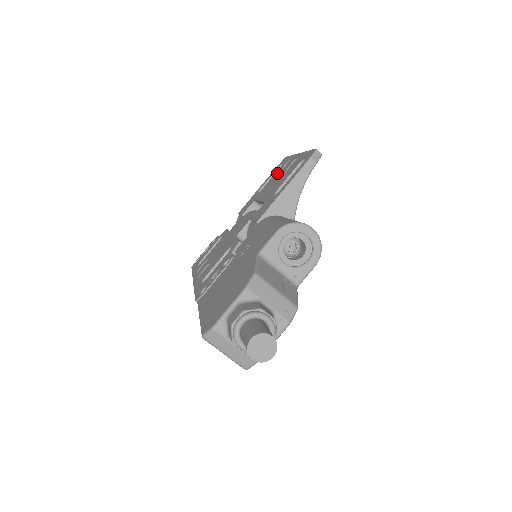
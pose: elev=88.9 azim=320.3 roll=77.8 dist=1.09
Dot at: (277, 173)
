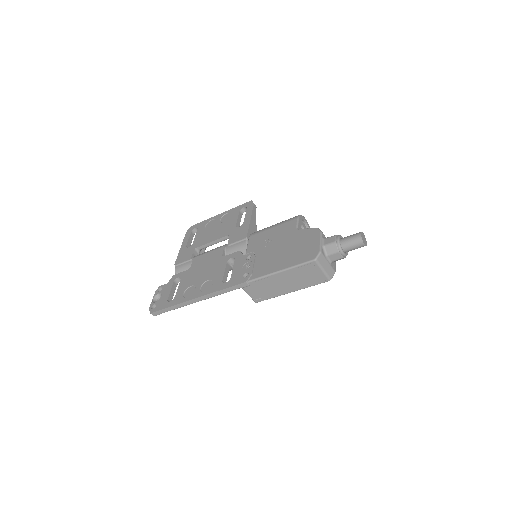
Dot at: (203, 230)
